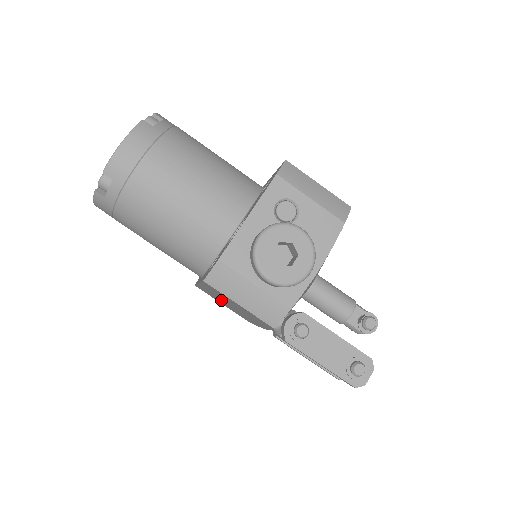
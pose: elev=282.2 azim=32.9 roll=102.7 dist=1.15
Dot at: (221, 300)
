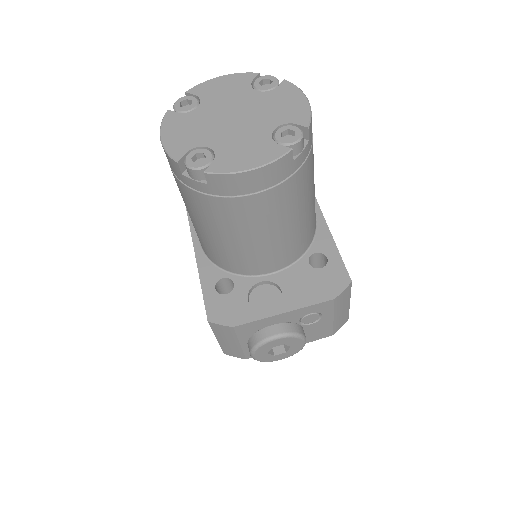
Dot at: occluded
